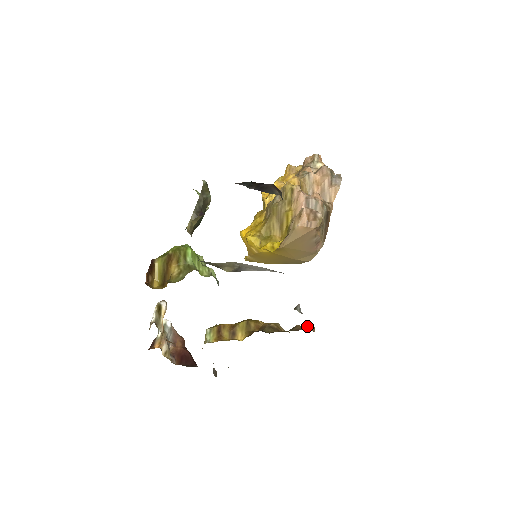
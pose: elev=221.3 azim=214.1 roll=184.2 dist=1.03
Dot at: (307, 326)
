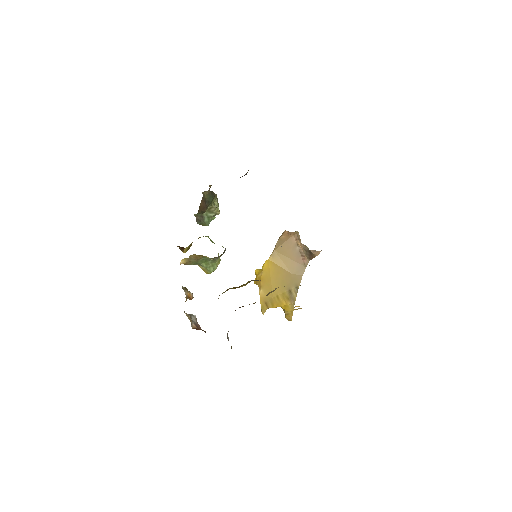
Dot at: occluded
